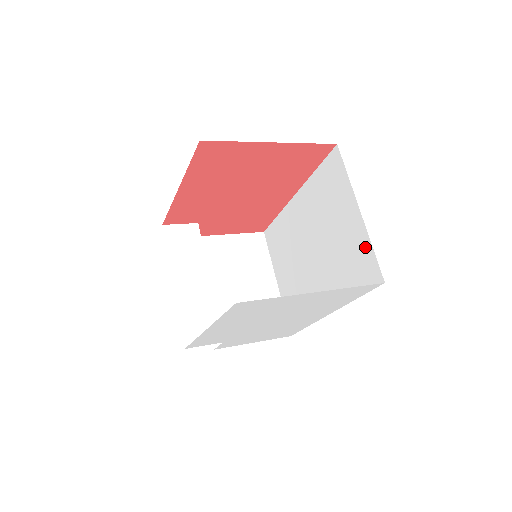
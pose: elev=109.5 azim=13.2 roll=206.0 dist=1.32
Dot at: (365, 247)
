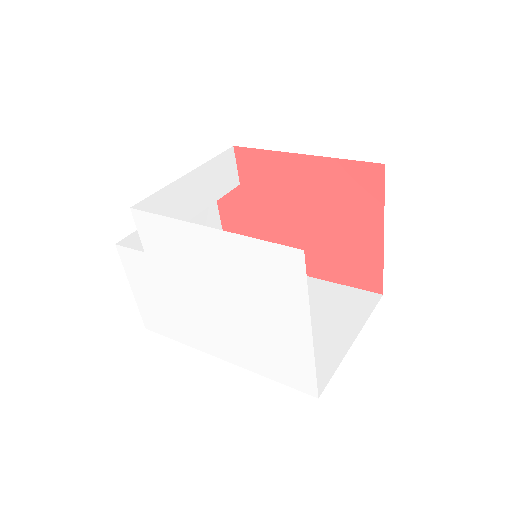
Dot at: (329, 362)
